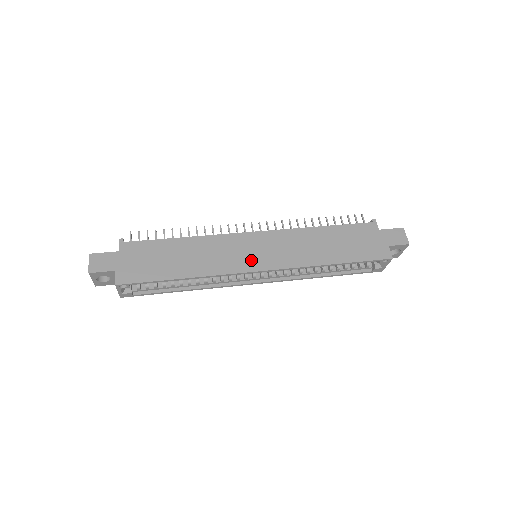
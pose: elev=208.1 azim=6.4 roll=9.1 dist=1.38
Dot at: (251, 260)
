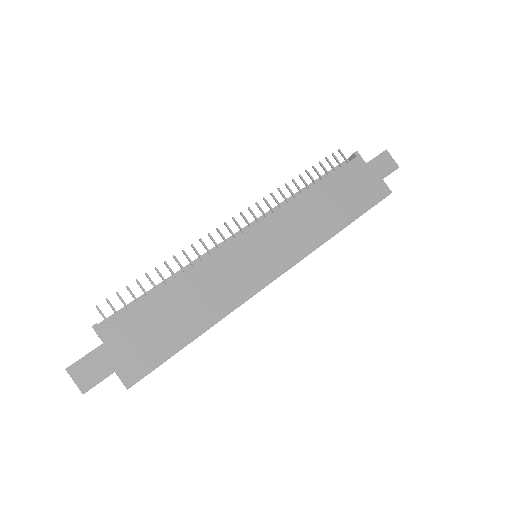
Dot at: (261, 269)
